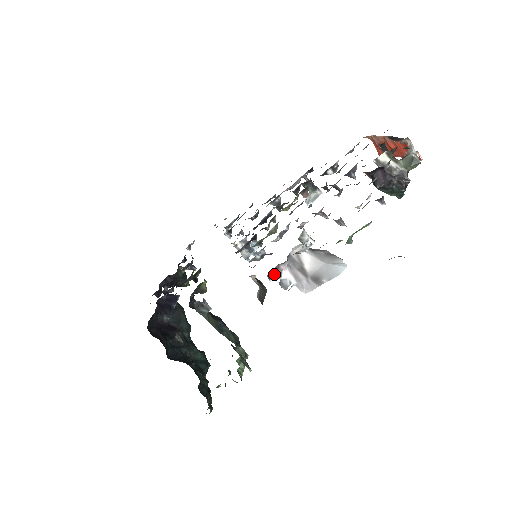
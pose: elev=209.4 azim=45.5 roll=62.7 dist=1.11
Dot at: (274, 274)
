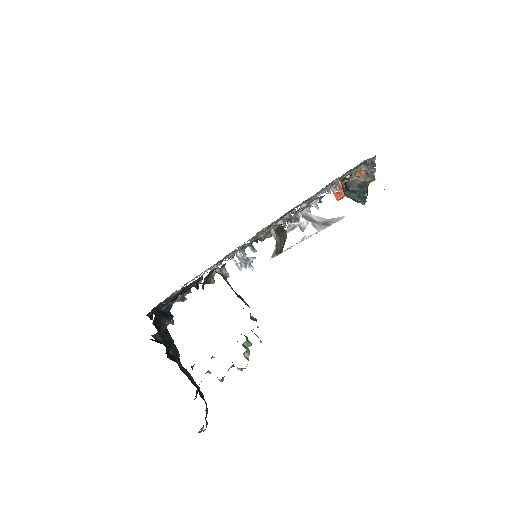
Dot at: (294, 219)
